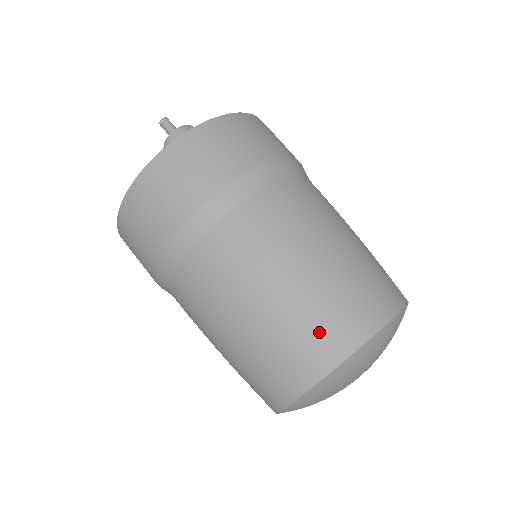
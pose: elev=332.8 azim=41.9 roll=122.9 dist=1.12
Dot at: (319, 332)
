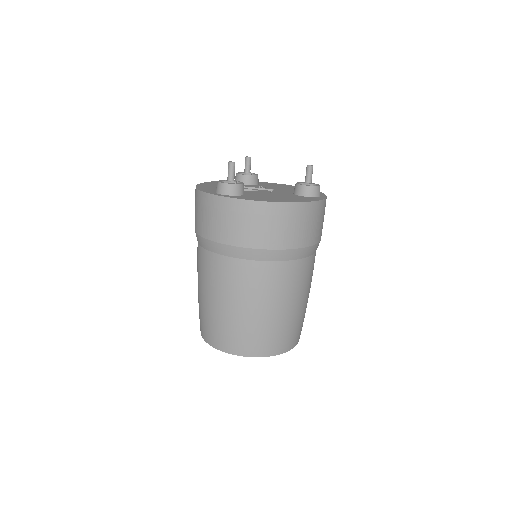
Dot at: (206, 327)
